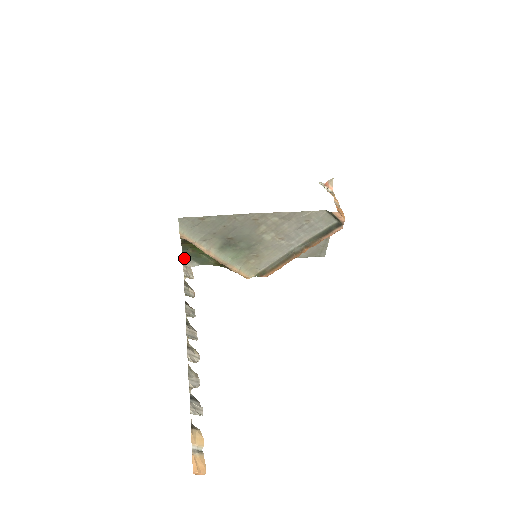
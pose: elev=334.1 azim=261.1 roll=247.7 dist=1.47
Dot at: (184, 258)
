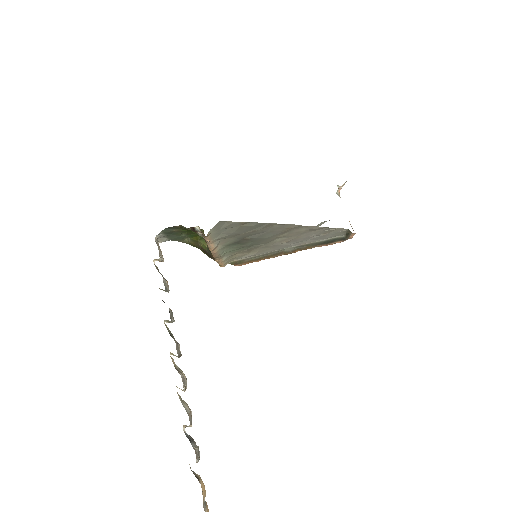
Dot at: (159, 234)
